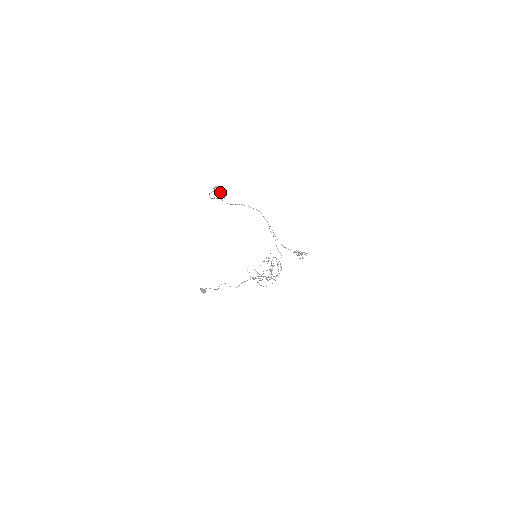
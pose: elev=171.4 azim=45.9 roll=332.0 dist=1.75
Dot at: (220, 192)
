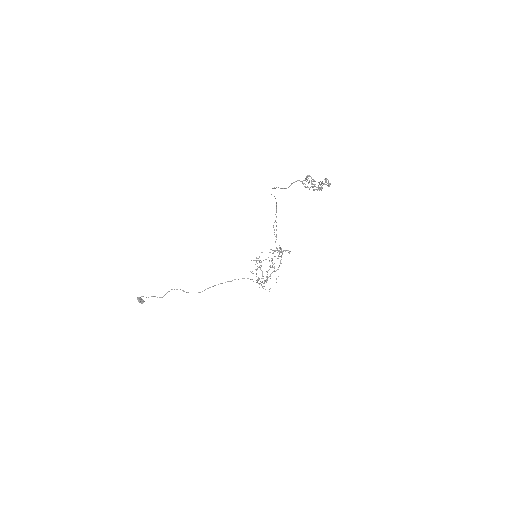
Dot at: (330, 183)
